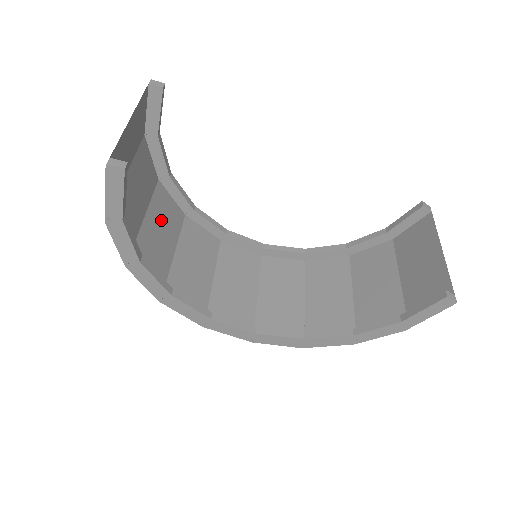
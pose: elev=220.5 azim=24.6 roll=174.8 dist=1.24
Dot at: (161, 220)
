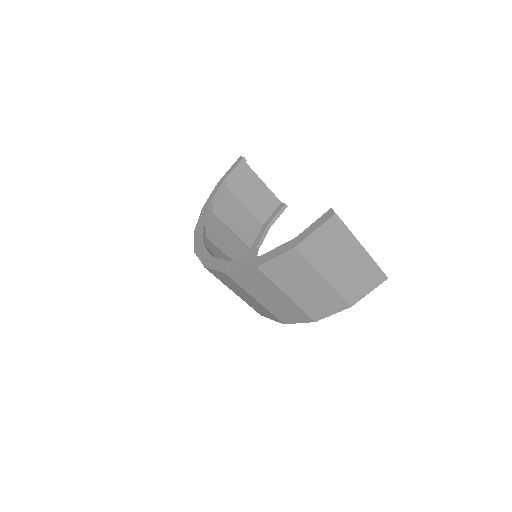
Dot at: (233, 244)
